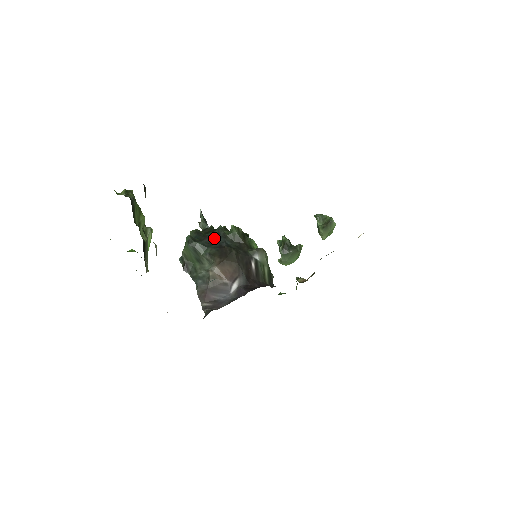
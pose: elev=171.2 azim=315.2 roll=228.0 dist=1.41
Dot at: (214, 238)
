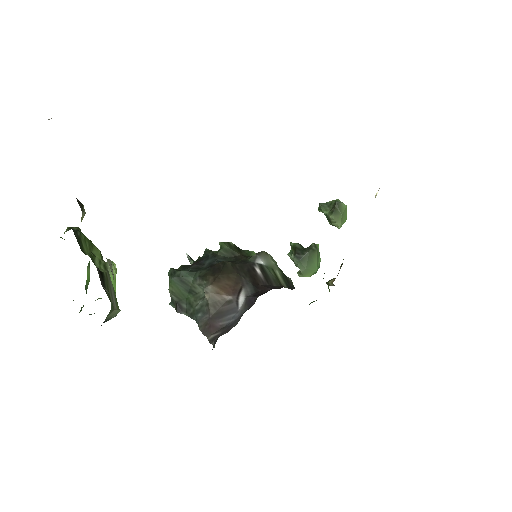
Dot at: (202, 262)
